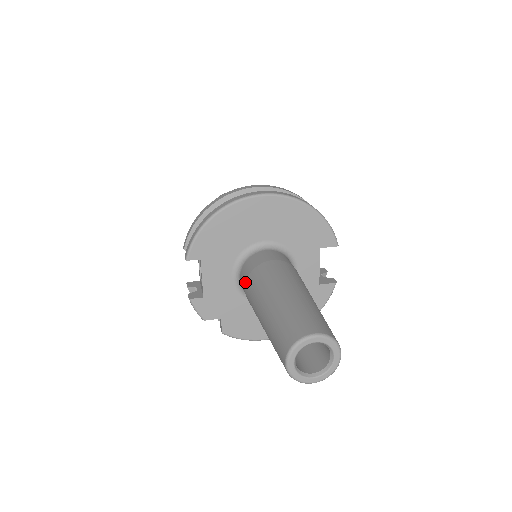
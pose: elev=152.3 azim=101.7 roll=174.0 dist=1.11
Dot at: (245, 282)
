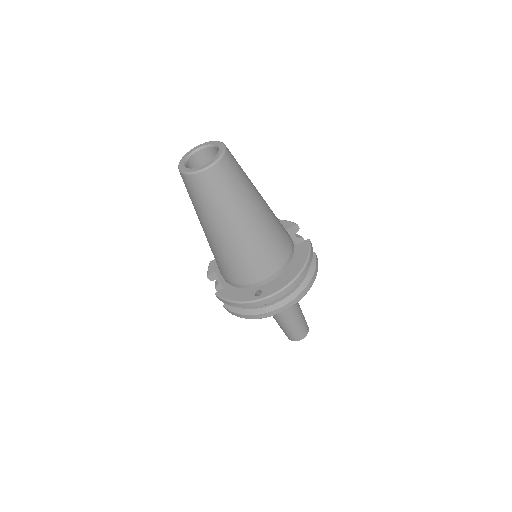
Dot at: occluded
